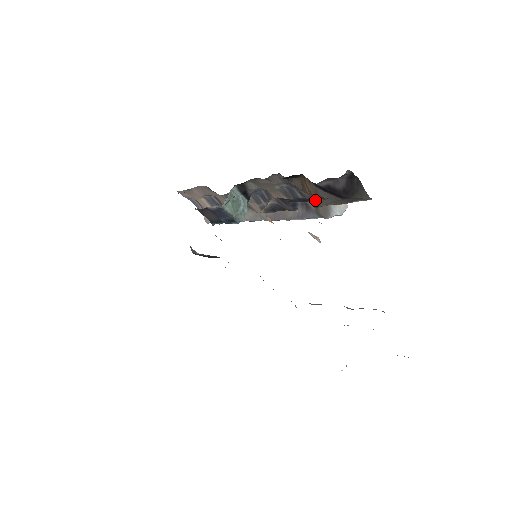
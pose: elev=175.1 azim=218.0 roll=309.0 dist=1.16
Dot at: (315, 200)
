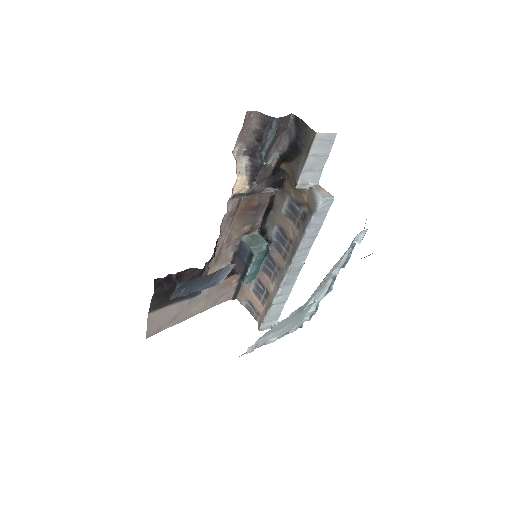
Dot at: (294, 179)
